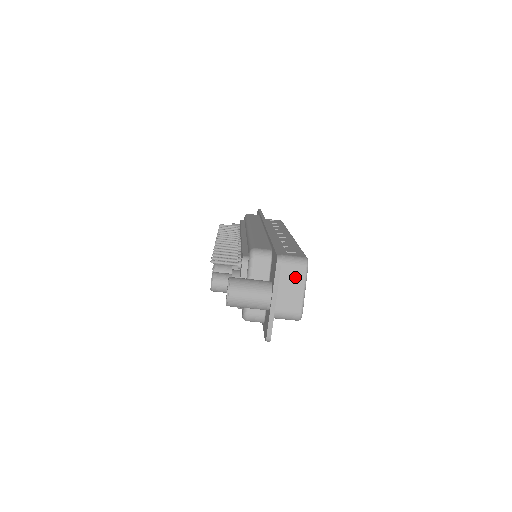
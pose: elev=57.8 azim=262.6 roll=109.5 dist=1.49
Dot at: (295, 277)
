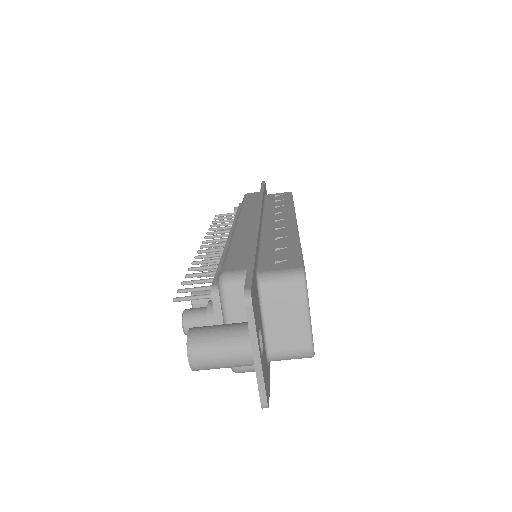
Dot at: (290, 301)
